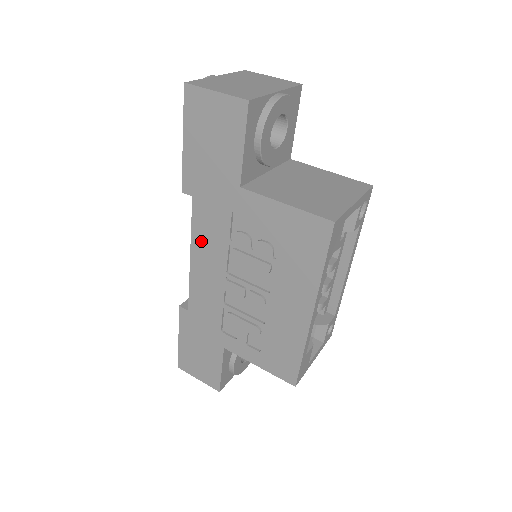
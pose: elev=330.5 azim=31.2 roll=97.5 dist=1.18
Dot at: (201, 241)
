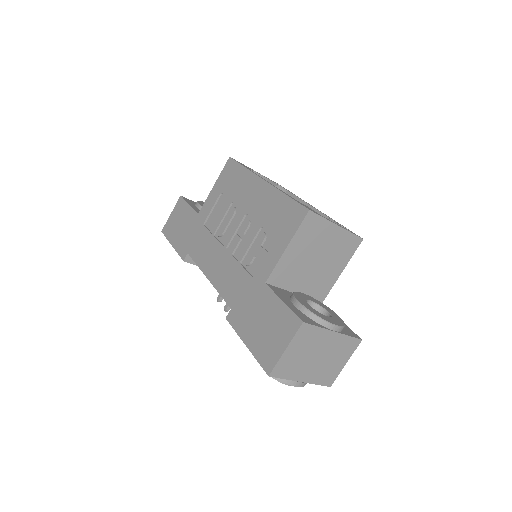
Dot at: (204, 260)
